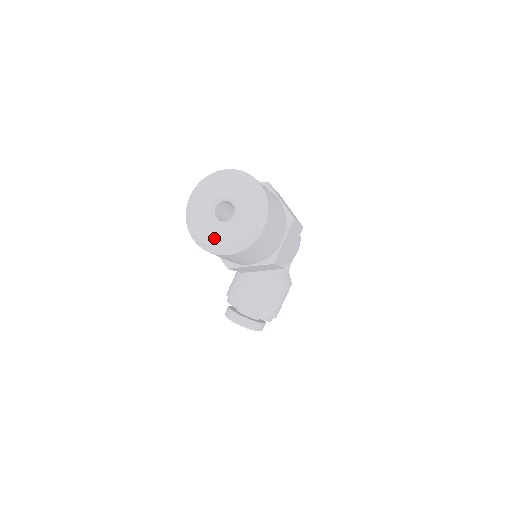
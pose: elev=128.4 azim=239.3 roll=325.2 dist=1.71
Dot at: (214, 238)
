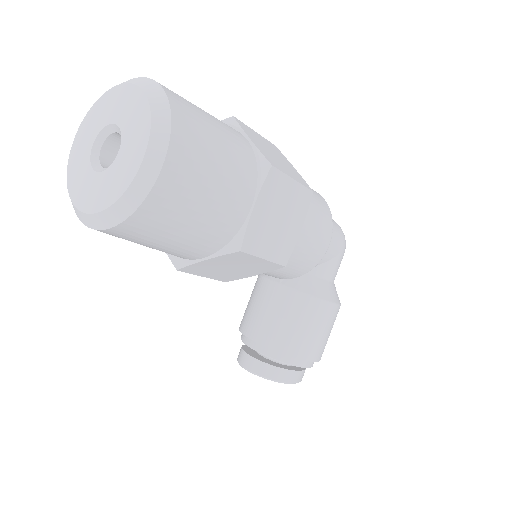
Dot at: (90, 199)
